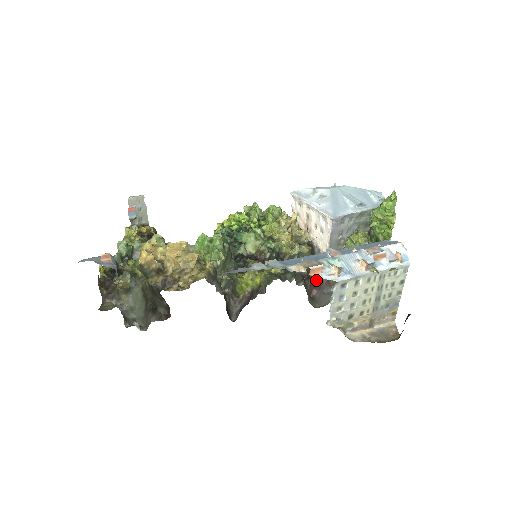
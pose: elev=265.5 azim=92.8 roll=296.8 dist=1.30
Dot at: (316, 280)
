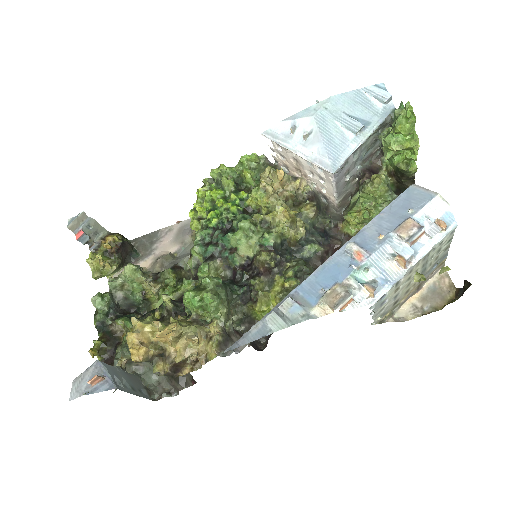
Dot at: (336, 248)
